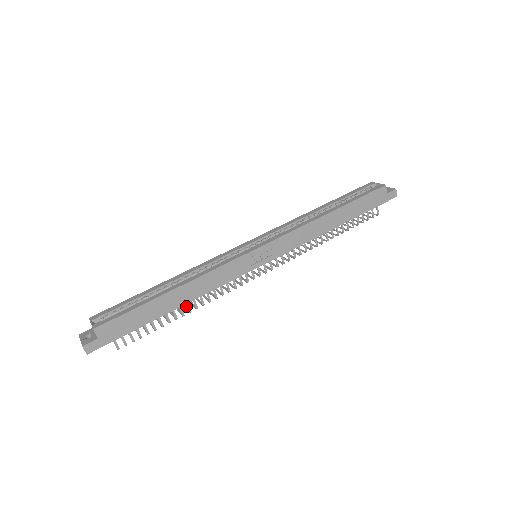
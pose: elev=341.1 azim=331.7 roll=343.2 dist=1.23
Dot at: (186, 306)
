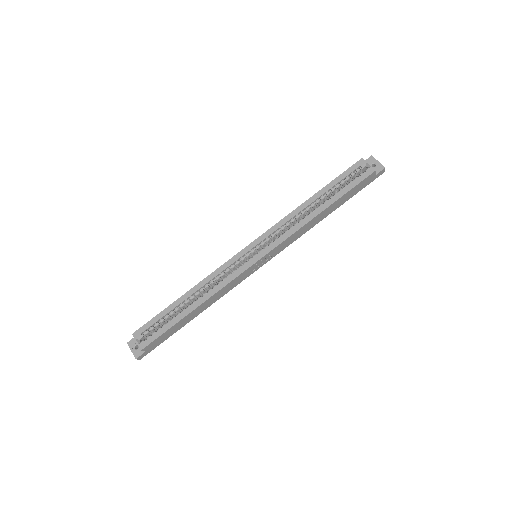
Dot at: occluded
